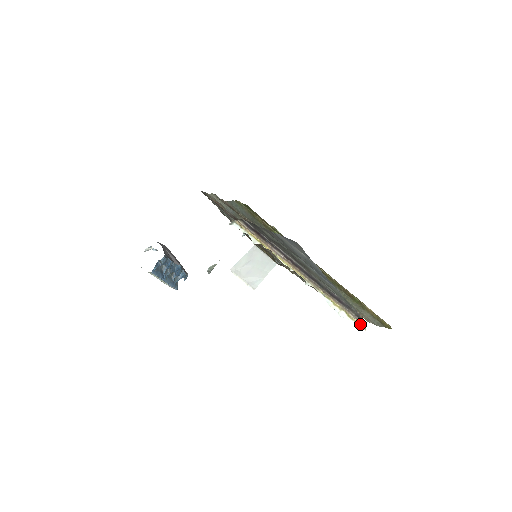
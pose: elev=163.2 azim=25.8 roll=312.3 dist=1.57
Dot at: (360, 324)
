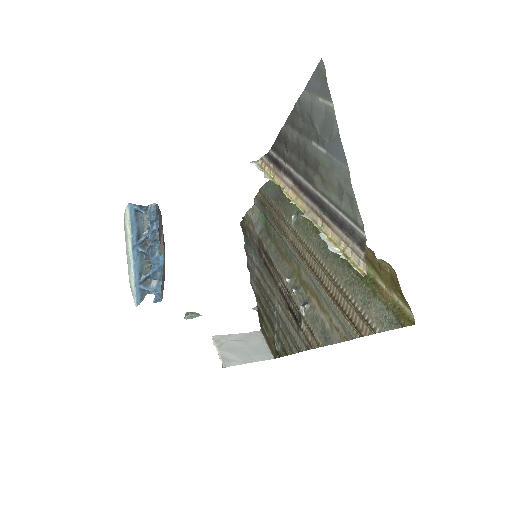
Dot at: (359, 267)
